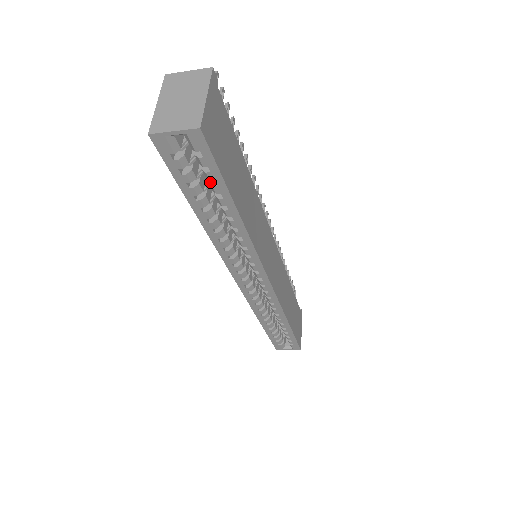
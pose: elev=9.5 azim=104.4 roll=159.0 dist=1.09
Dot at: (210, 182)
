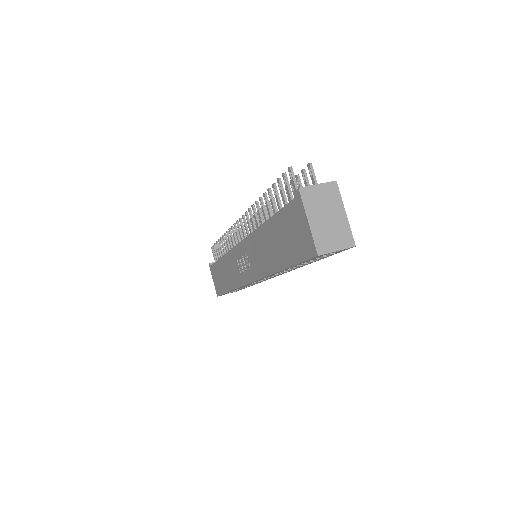
Dot at: occluded
